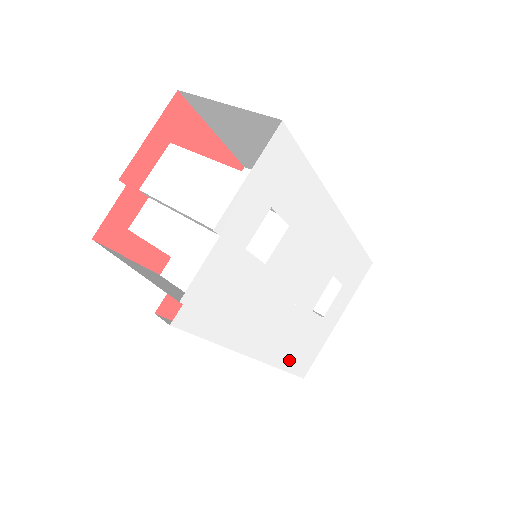
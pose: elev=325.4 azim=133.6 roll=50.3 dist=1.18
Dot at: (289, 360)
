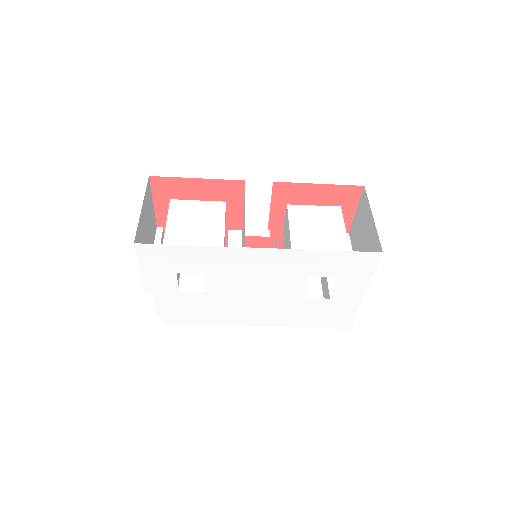
Dot at: (308, 323)
